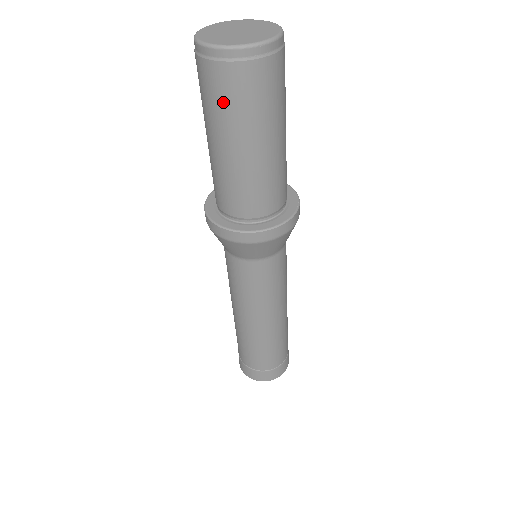
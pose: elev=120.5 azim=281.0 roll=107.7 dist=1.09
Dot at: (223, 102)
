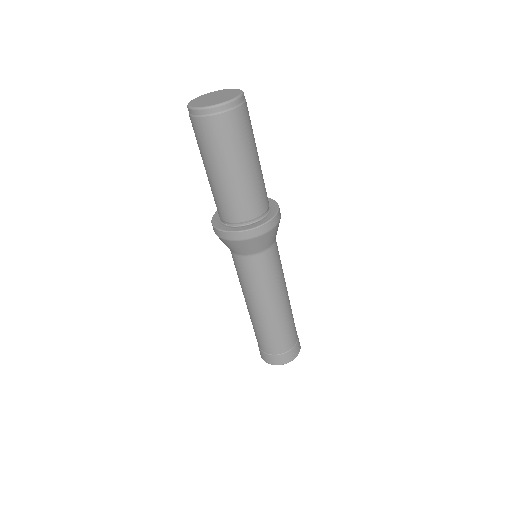
Dot at: (236, 136)
